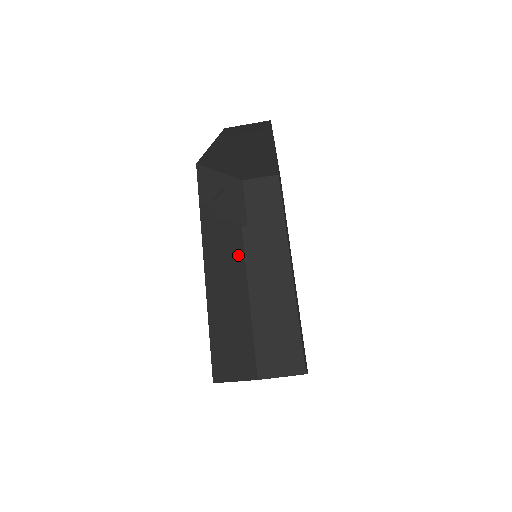
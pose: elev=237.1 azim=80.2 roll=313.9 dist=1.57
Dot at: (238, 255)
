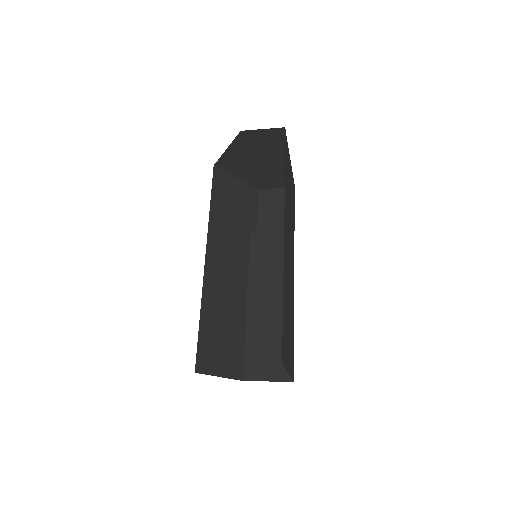
Dot at: (242, 257)
